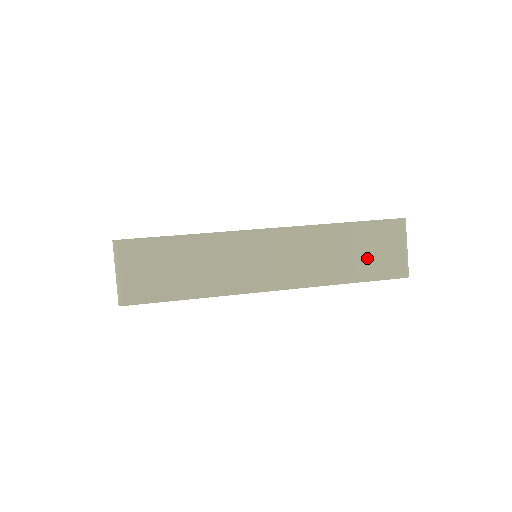
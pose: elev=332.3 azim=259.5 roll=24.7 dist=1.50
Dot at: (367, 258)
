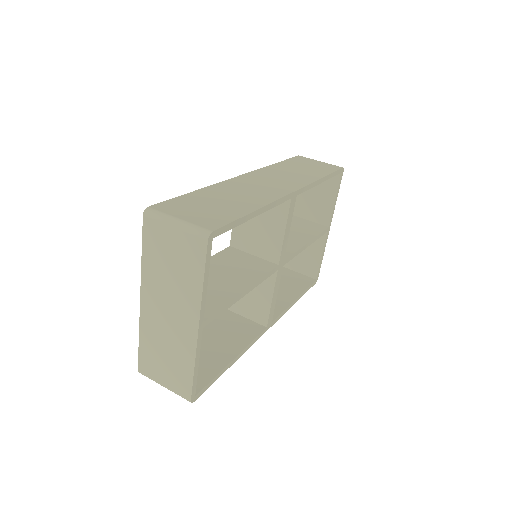
Dot at: (313, 168)
